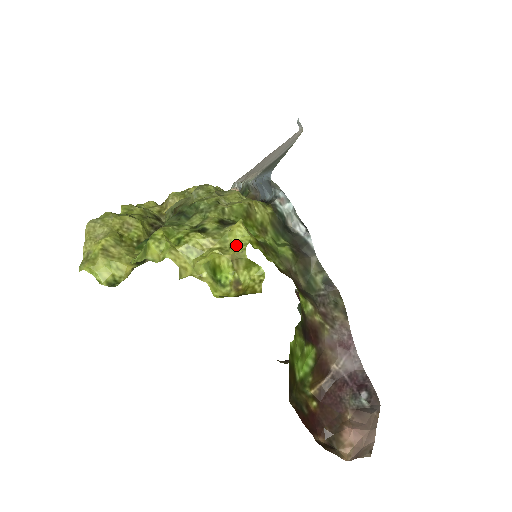
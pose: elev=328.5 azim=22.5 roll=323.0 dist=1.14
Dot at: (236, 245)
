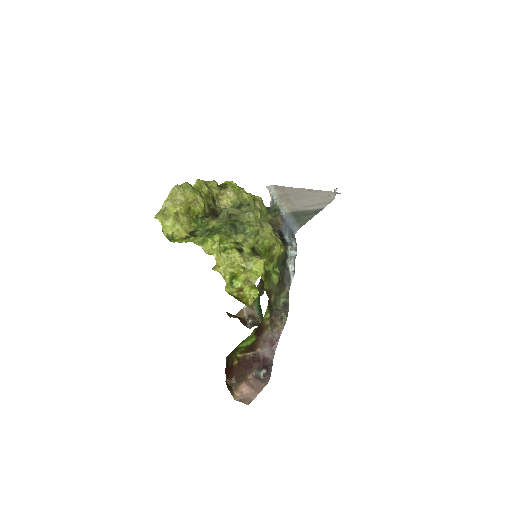
Dot at: (253, 272)
